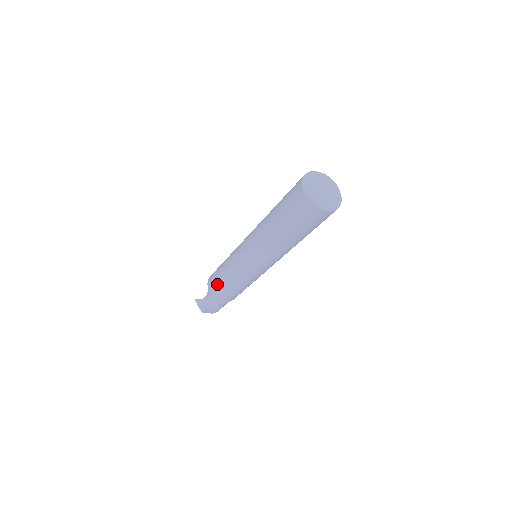
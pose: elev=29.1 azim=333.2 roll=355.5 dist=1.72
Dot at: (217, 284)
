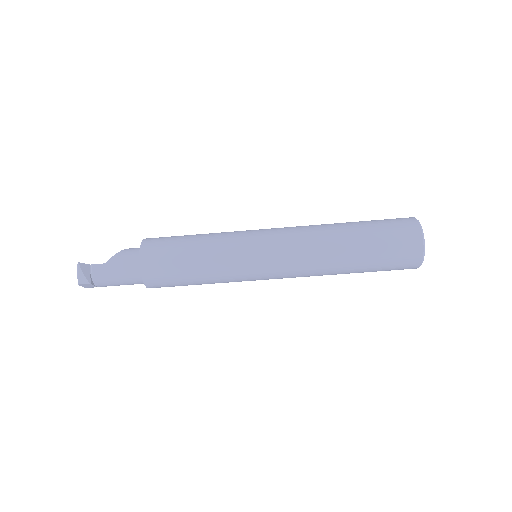
Dot at: (172, 266)
